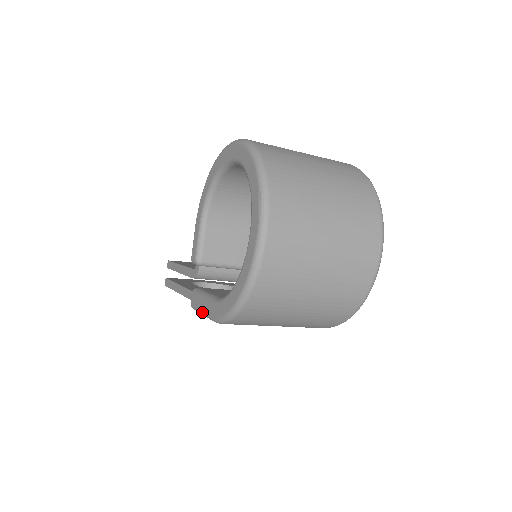
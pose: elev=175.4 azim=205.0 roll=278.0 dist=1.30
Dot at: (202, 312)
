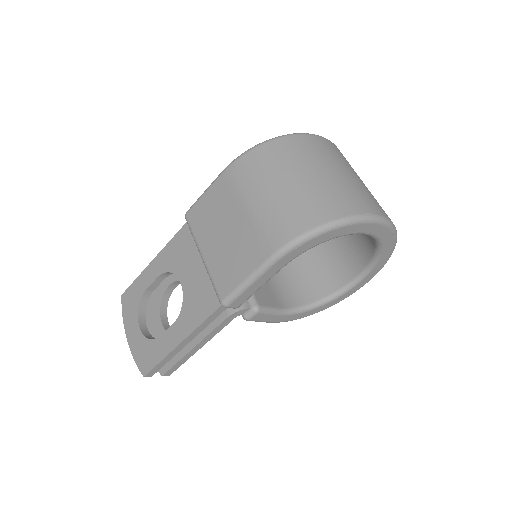
Dot at: occluded
